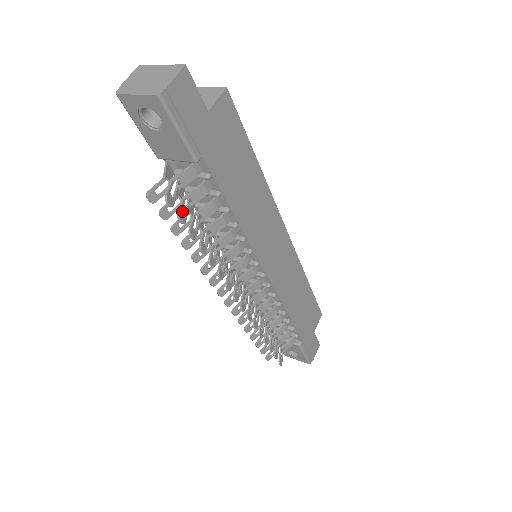
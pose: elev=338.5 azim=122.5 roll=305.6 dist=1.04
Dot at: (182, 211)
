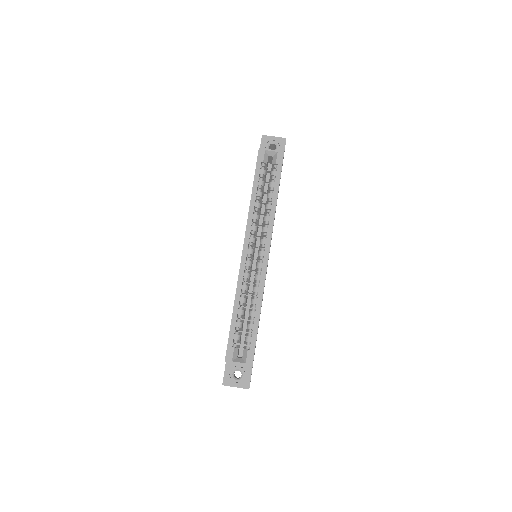
Dot at: occluded
